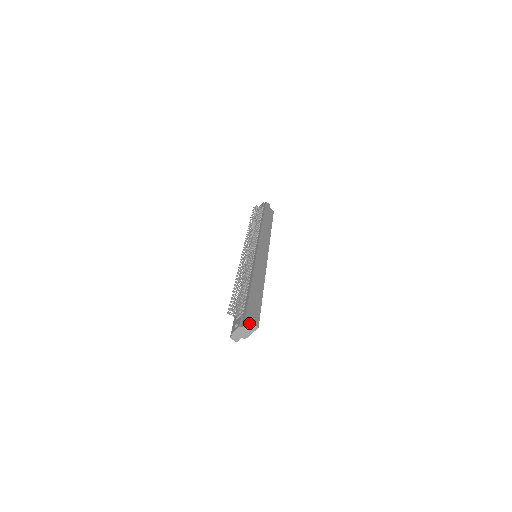
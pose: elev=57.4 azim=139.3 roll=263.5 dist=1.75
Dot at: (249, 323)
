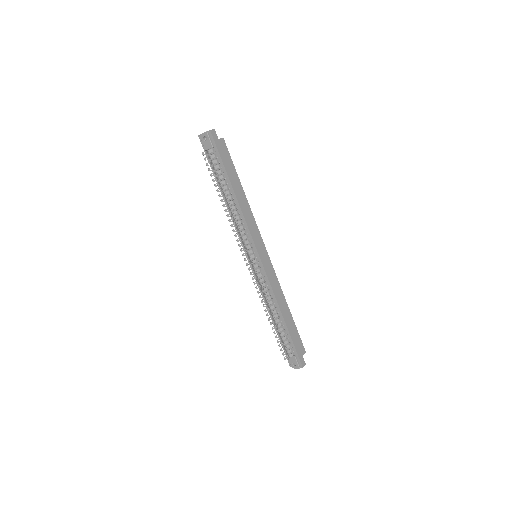
Dot at: (303, 360)
